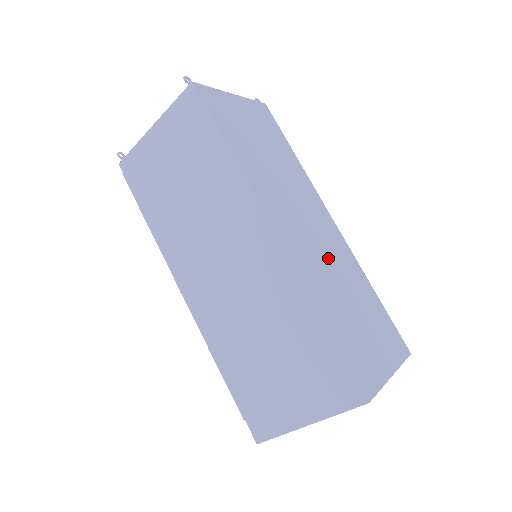
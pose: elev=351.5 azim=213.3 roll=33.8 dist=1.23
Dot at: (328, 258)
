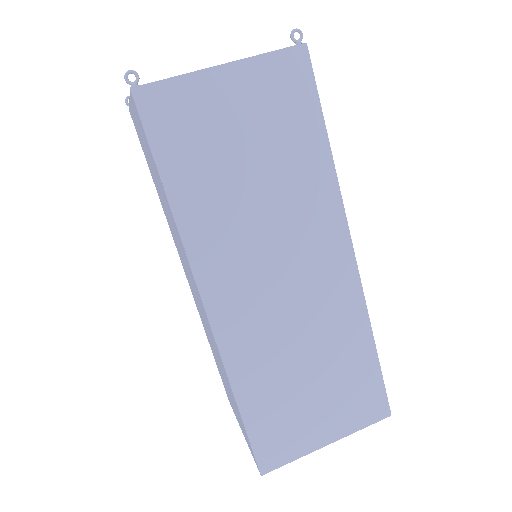
Dot at: (298, 319)
